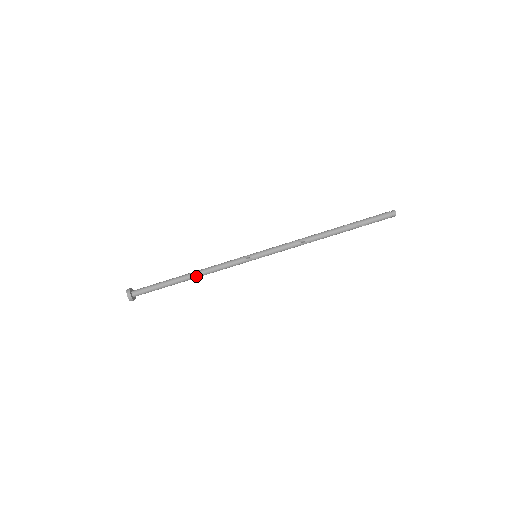
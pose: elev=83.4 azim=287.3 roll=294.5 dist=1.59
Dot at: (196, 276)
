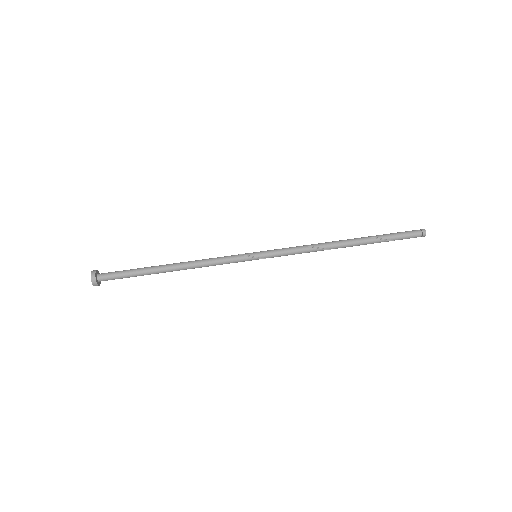
Dot at: (180, 267)
